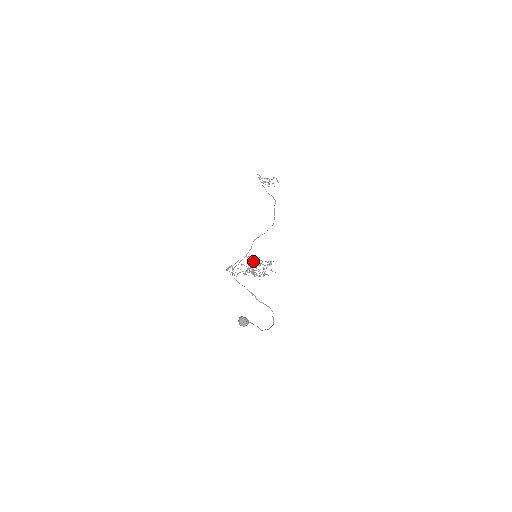
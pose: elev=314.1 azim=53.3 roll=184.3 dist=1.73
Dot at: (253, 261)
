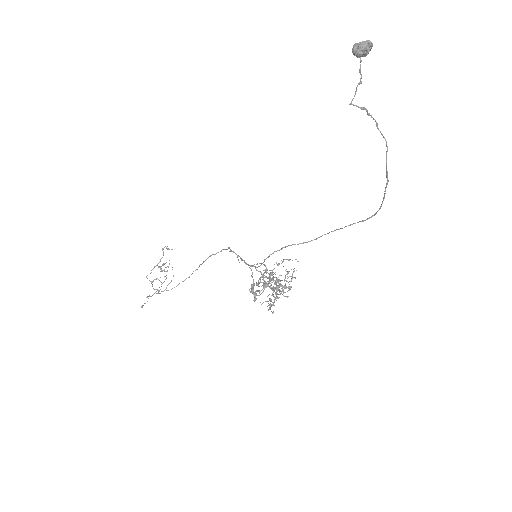
Dot at: (261, 277)
